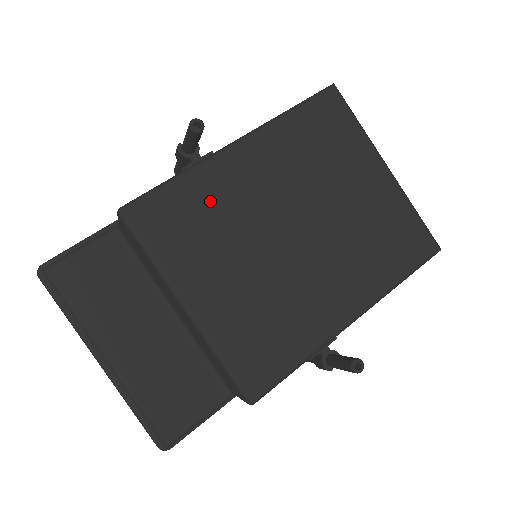
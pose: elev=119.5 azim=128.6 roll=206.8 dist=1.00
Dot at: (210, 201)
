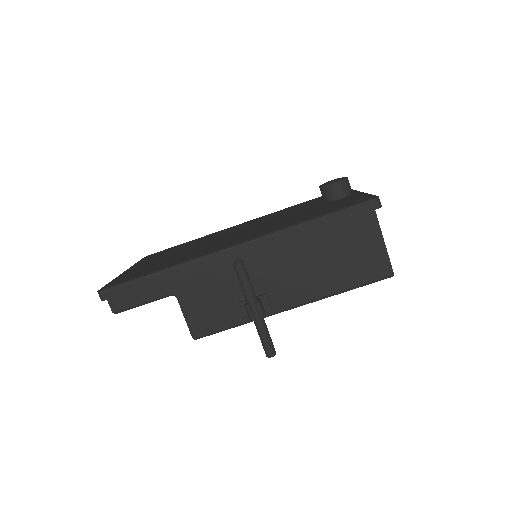
Dot at: occluded
